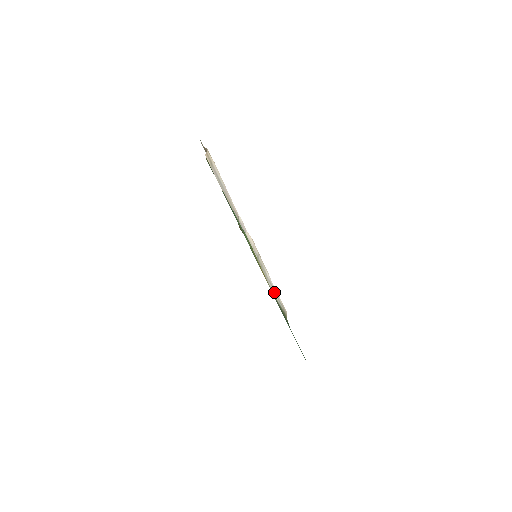
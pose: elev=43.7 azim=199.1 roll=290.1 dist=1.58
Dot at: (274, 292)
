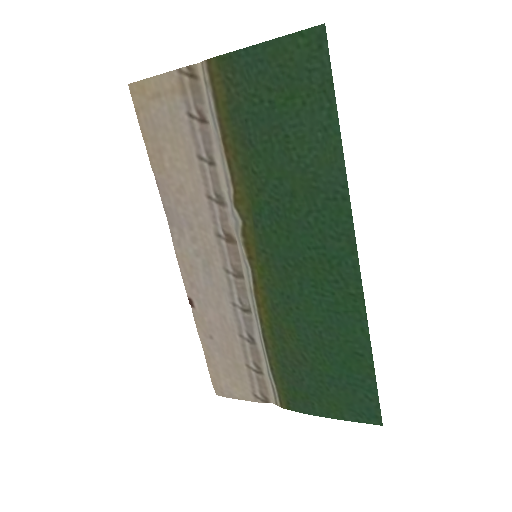
Dot at: (263, 350)
